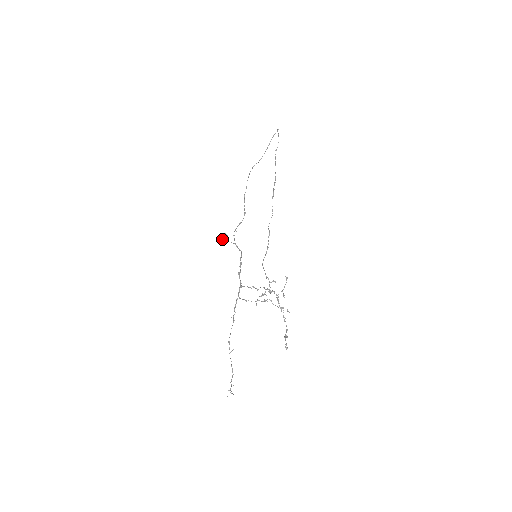
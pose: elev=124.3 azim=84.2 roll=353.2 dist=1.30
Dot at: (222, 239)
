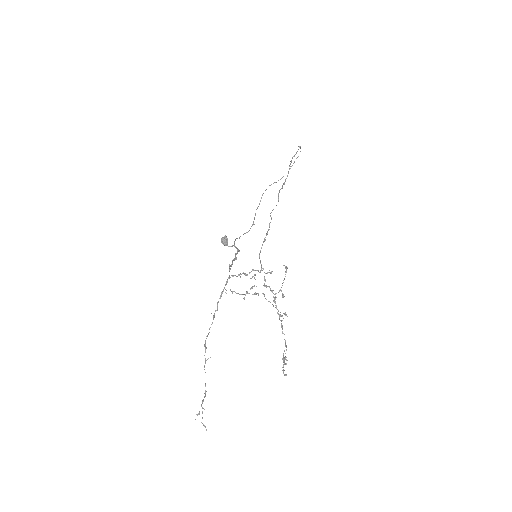
Dot at: (221, 242)
